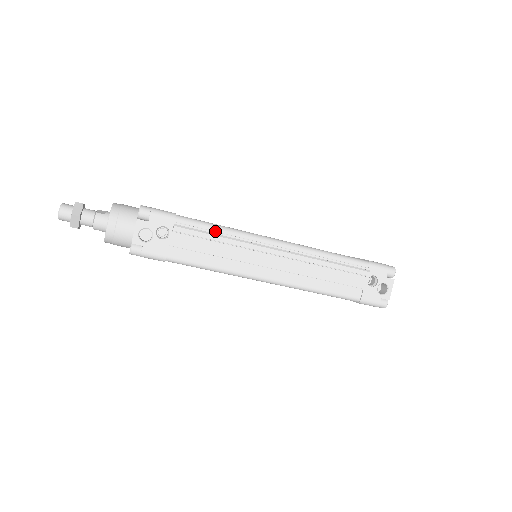
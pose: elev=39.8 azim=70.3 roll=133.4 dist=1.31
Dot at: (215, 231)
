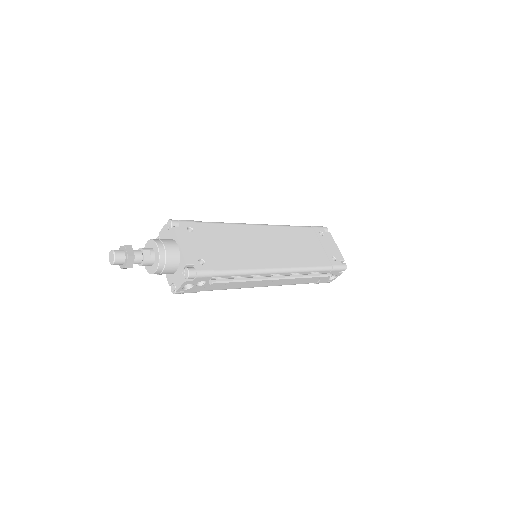
Dot at: (239, 276)
